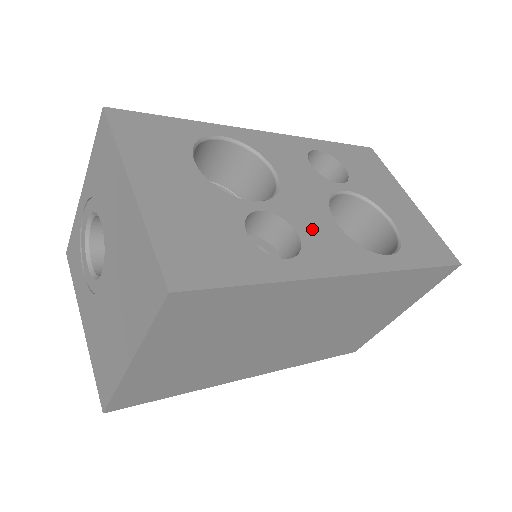
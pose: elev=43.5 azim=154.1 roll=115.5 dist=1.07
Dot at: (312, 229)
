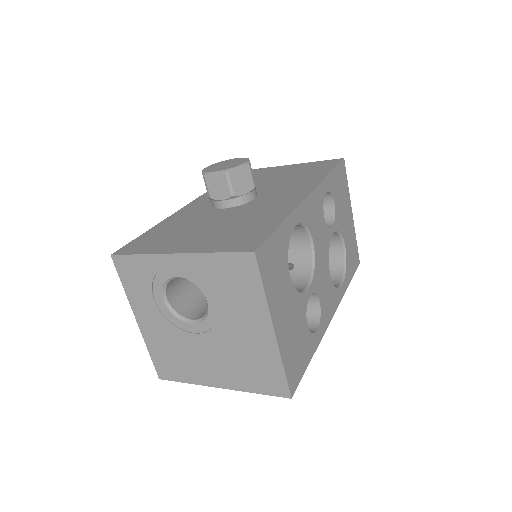
Dot at: (324, 292)
